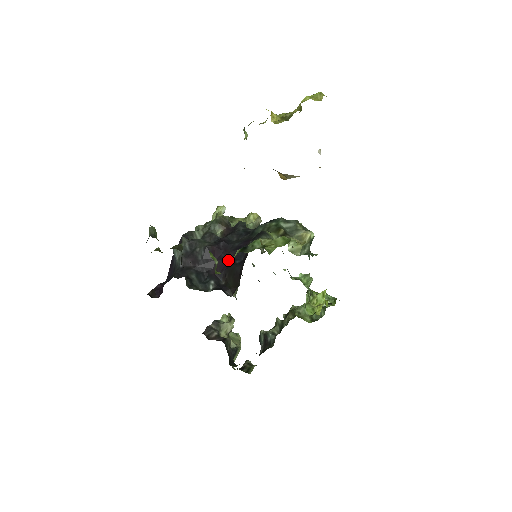
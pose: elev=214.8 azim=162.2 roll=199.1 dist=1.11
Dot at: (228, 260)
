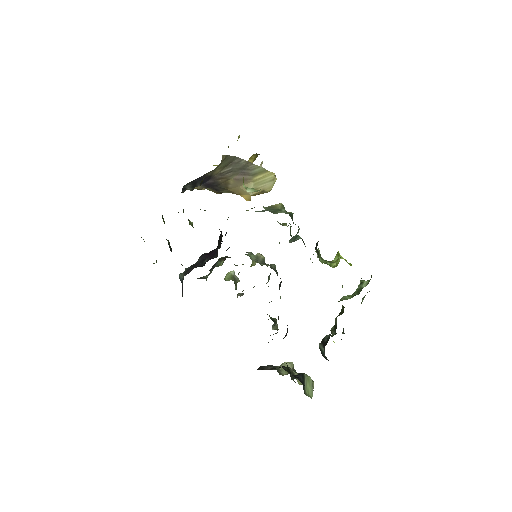
Dot at: occluded
